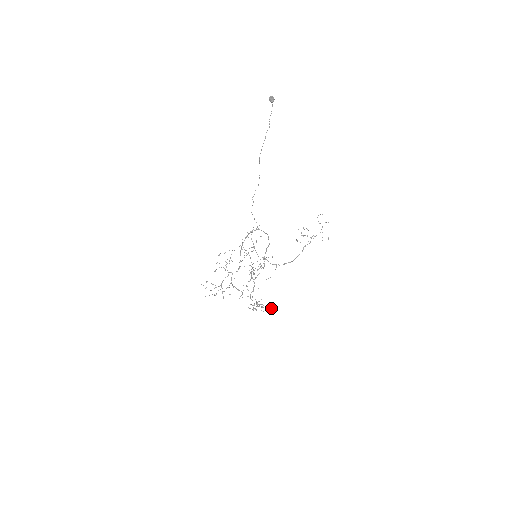
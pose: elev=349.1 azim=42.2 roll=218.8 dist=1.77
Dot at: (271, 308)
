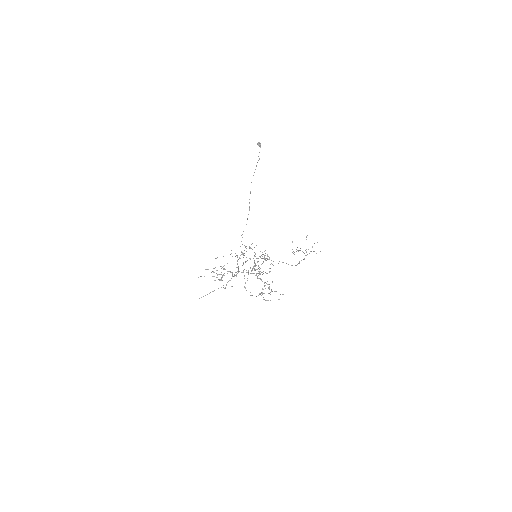
Dot at: occluded
